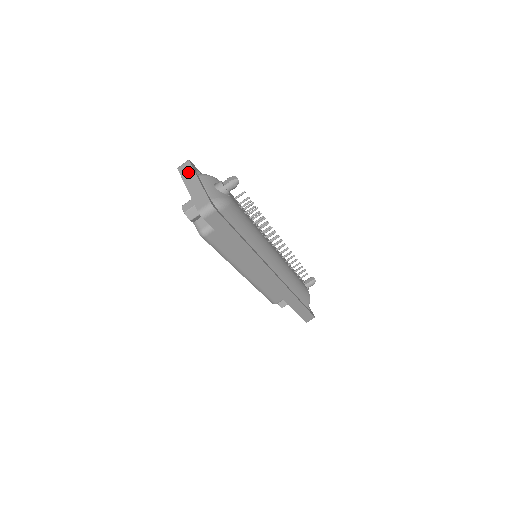
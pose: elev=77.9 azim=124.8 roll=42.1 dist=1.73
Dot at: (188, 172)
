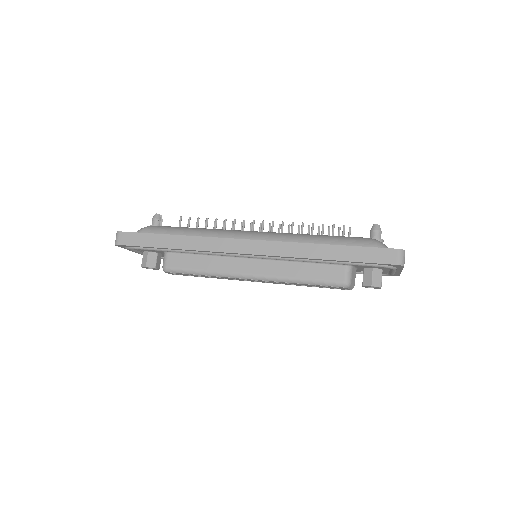
Dot at: occluded
